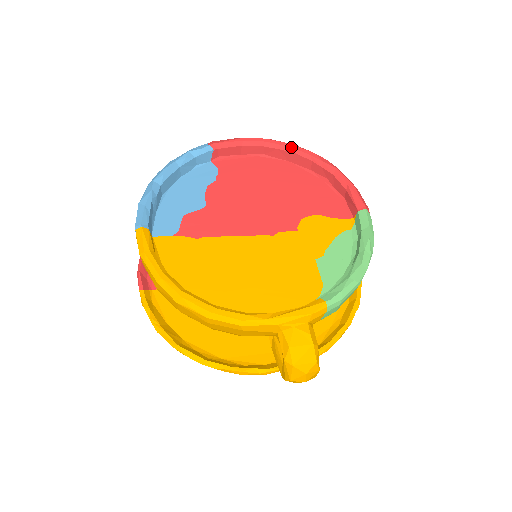
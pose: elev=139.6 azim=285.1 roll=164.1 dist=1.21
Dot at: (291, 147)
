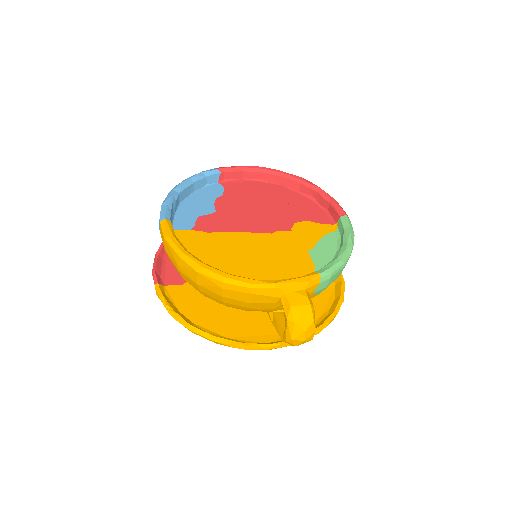
Dot at: (283, 173)
